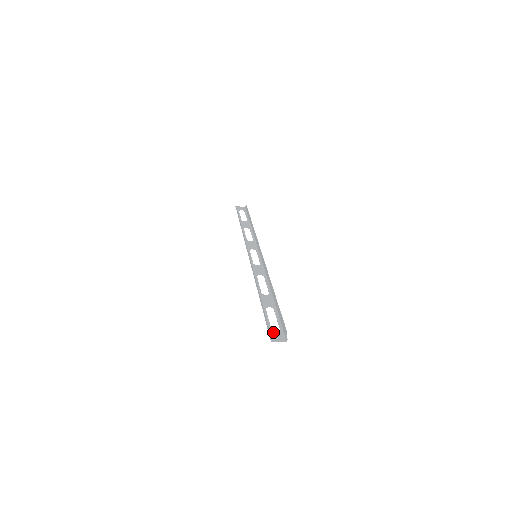
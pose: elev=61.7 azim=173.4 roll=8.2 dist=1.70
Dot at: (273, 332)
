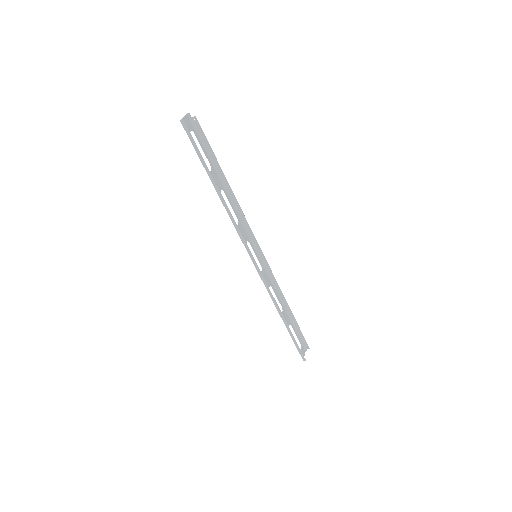
Dot at: (301, 351)
